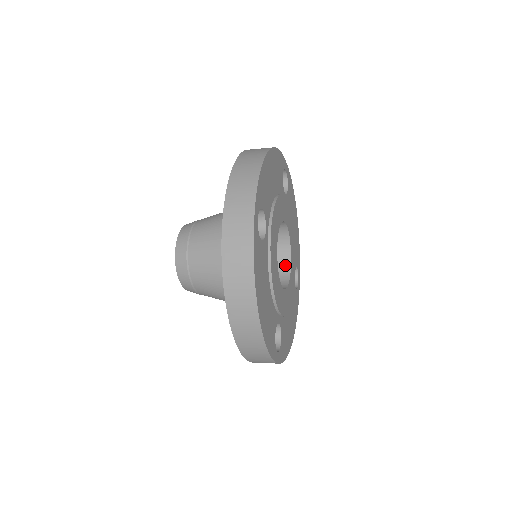
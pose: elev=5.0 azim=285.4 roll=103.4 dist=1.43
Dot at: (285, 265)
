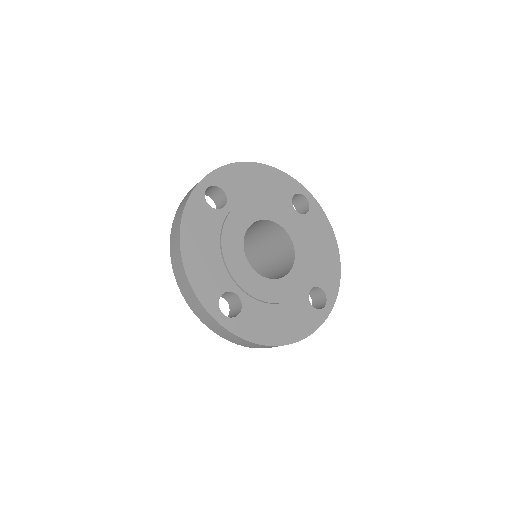
Dot at: (288, 271)
